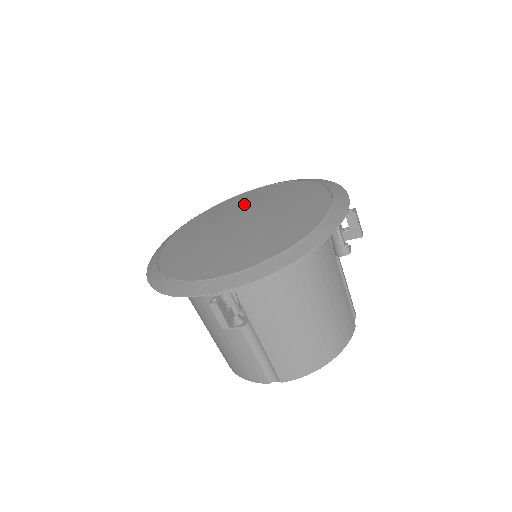
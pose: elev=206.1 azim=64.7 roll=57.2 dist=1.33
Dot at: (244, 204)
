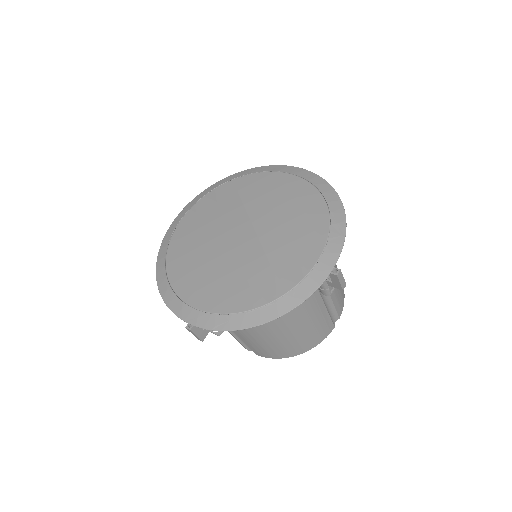
Dot at: (258, 199)
